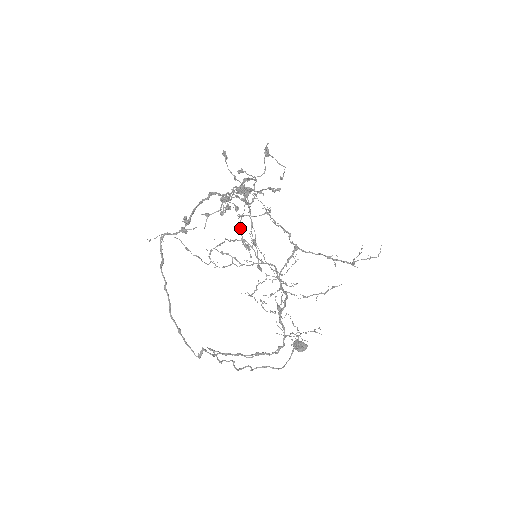
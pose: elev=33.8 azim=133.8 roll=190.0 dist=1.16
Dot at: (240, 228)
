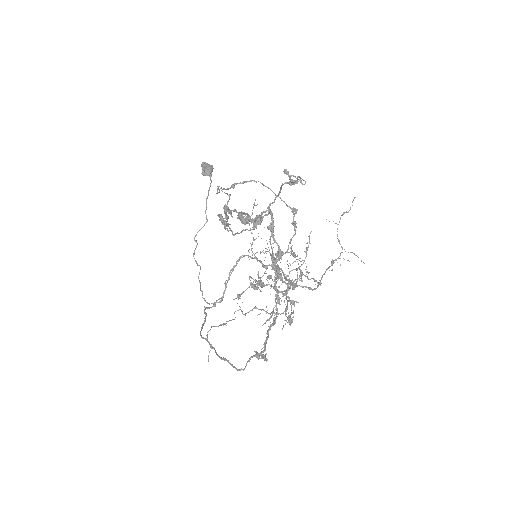
Dot at: (232, 234)
